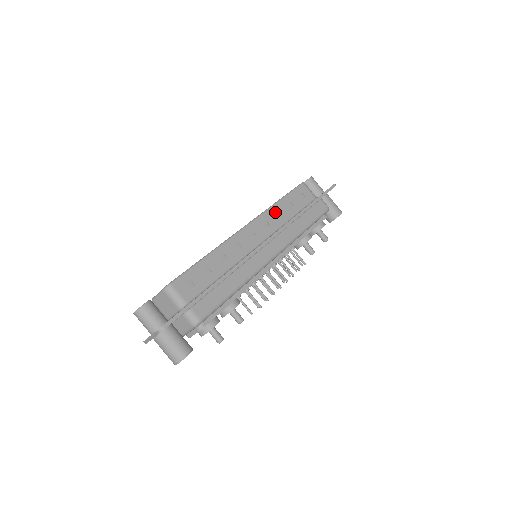
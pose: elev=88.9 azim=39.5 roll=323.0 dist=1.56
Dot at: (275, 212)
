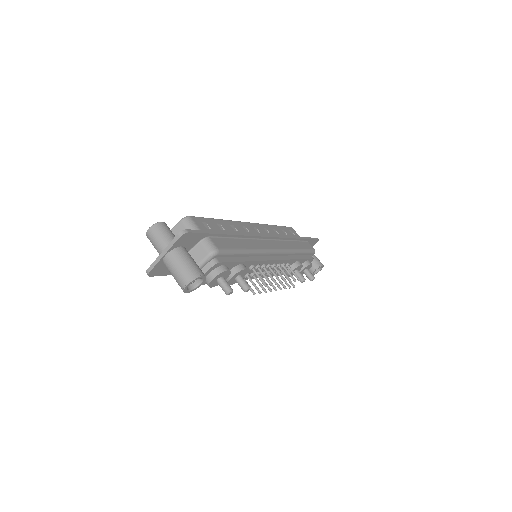
Dot at: (273, 229)
